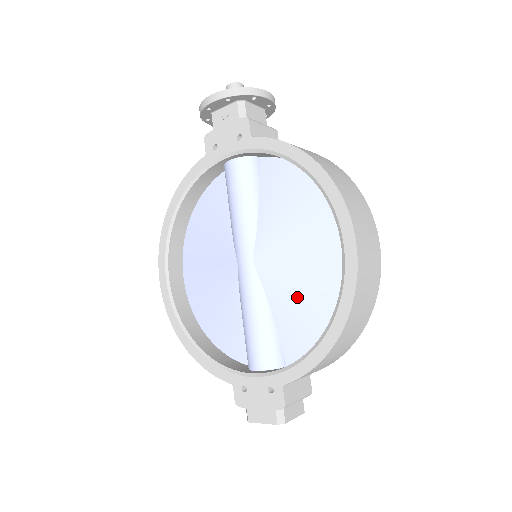
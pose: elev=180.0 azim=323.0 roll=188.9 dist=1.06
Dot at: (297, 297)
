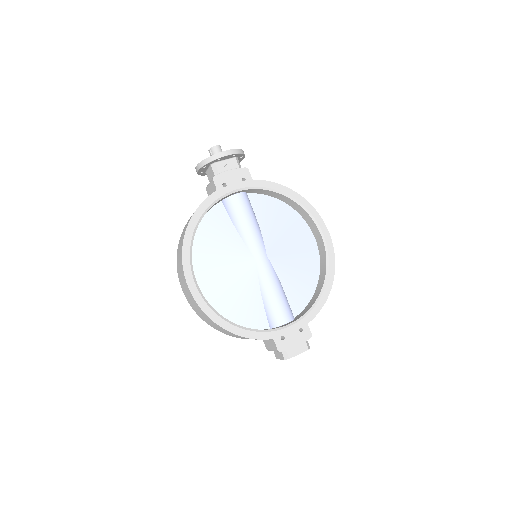
Dot at: (296, 273)
